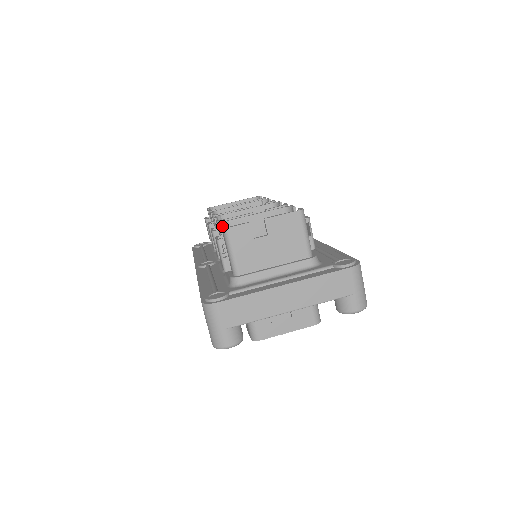
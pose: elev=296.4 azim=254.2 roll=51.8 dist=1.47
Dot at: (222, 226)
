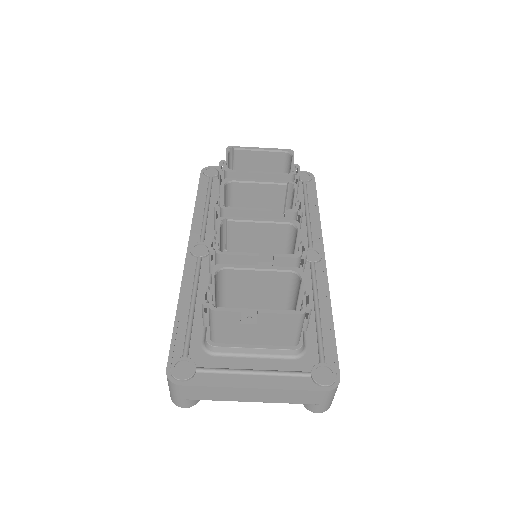
Dot at: (211, 294)
